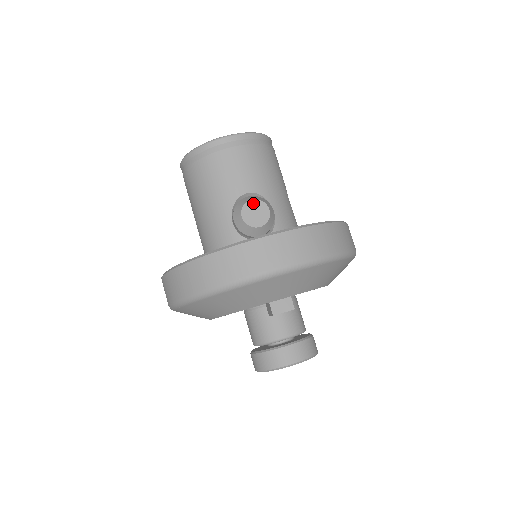
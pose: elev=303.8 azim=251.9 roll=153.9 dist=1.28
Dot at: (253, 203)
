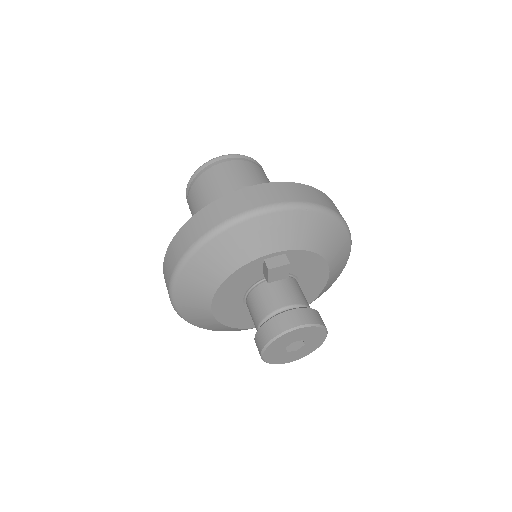
Dot at: occluded
